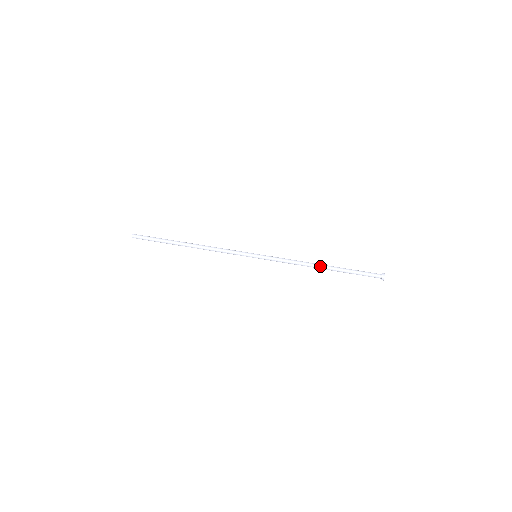
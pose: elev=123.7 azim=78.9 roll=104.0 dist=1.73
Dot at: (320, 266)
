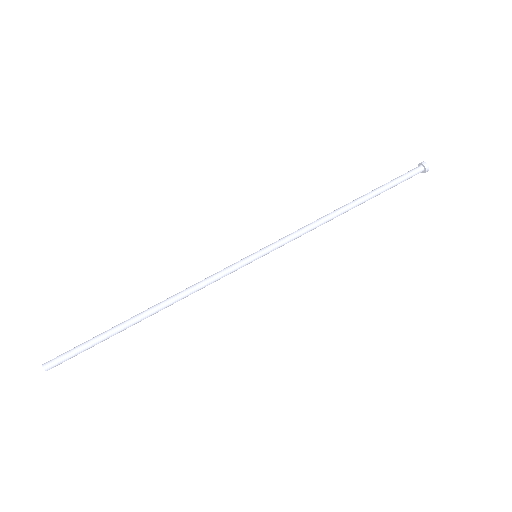
Dot at: (348, 210)
